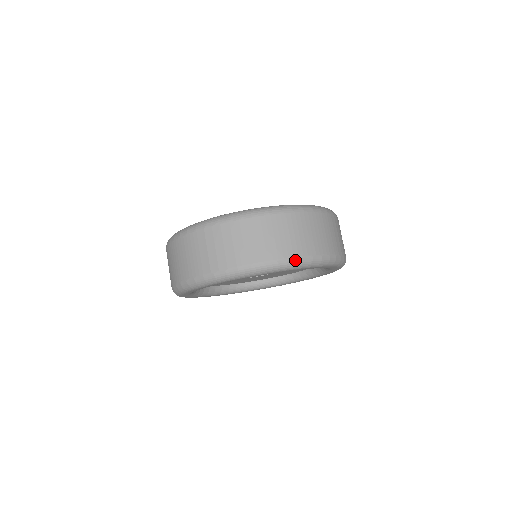
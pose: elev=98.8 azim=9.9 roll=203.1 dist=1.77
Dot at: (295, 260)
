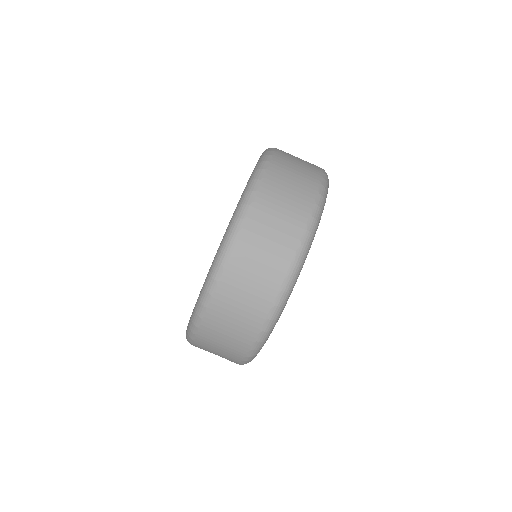
Dot at: (323, 183)
